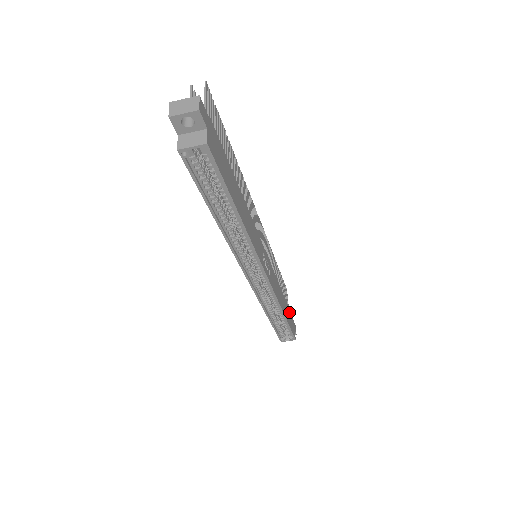
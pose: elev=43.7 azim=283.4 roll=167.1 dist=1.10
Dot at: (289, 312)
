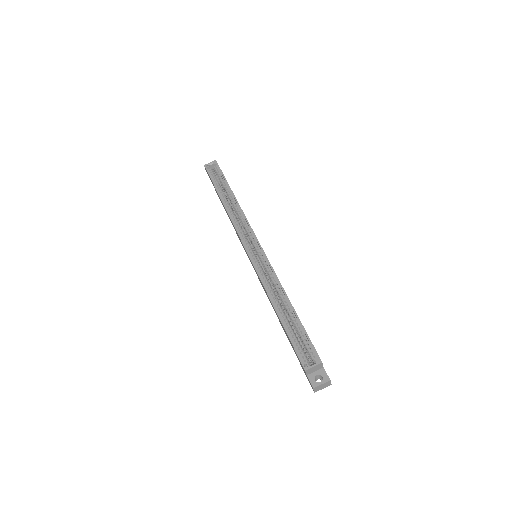
Dot at: occluded
